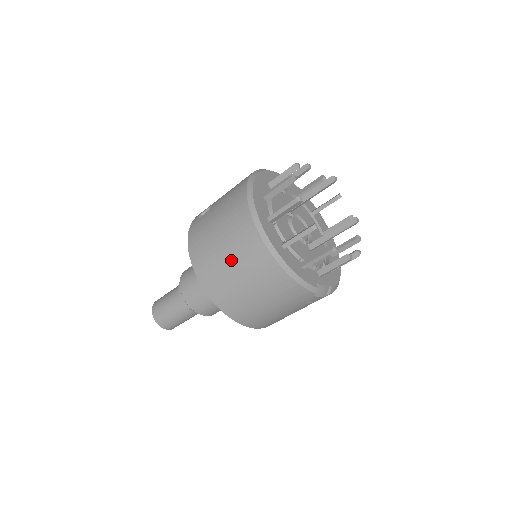
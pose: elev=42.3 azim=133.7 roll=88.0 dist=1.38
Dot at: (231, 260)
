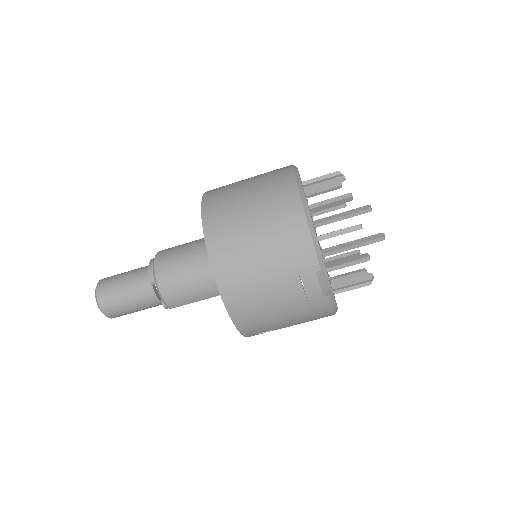
Dot at: (251, 195)
